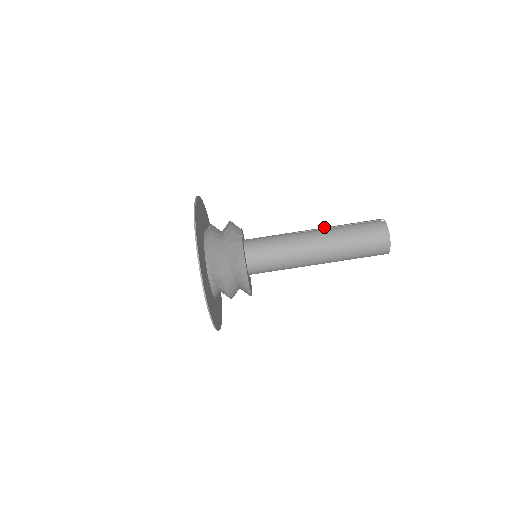
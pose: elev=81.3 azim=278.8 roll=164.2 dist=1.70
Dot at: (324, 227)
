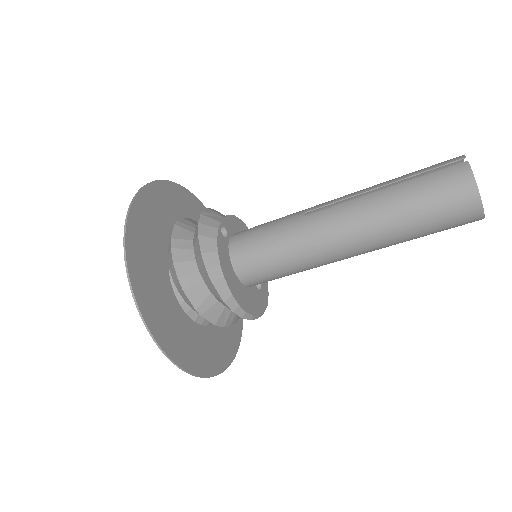
Dot at: (355, 192)
